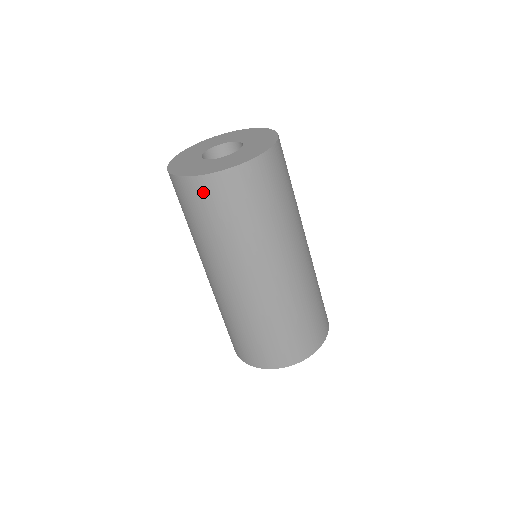
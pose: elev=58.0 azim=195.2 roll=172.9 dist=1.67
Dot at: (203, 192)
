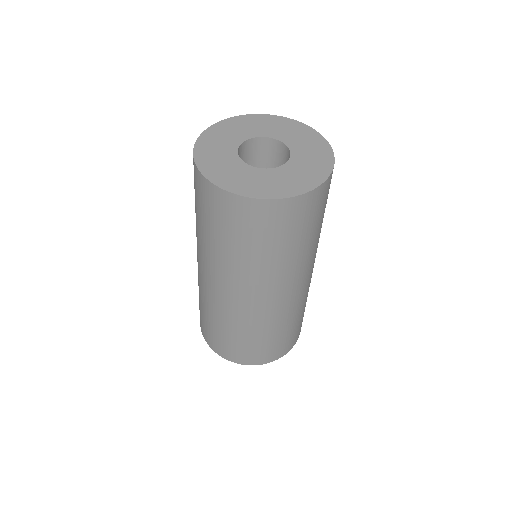
Dot at: (266, 216)
